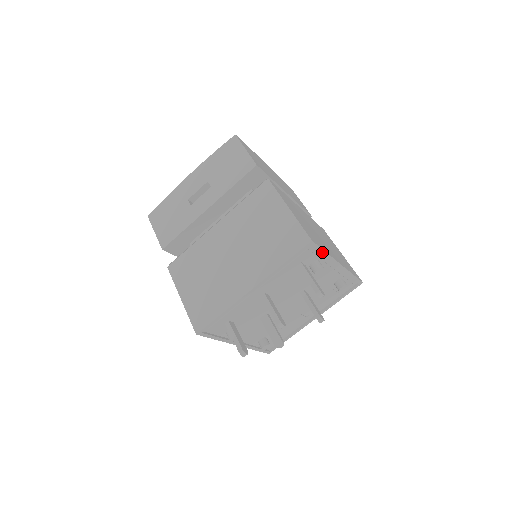
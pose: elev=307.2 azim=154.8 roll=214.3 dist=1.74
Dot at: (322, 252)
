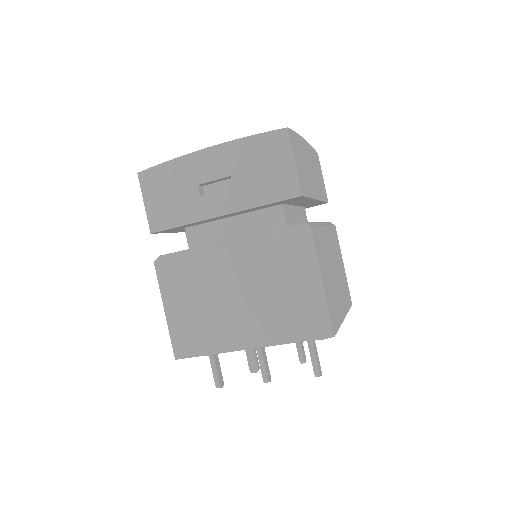
Dot at: occluded
